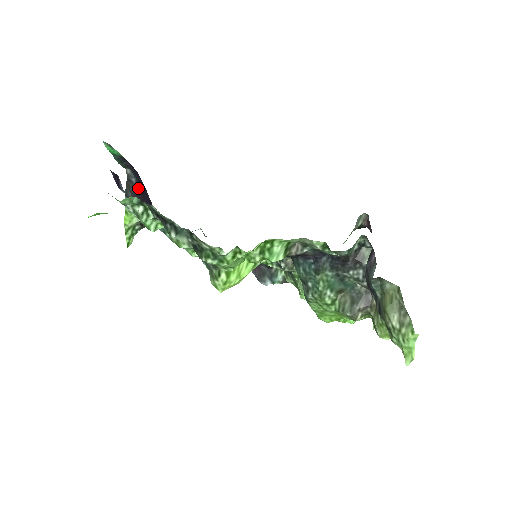
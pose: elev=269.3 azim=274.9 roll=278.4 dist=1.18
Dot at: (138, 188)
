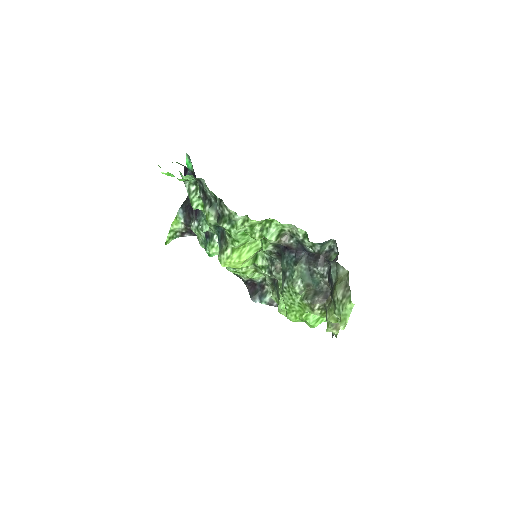
Dot at: occluded
